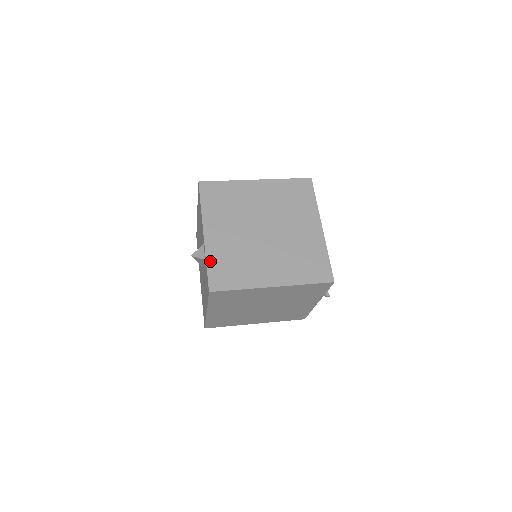
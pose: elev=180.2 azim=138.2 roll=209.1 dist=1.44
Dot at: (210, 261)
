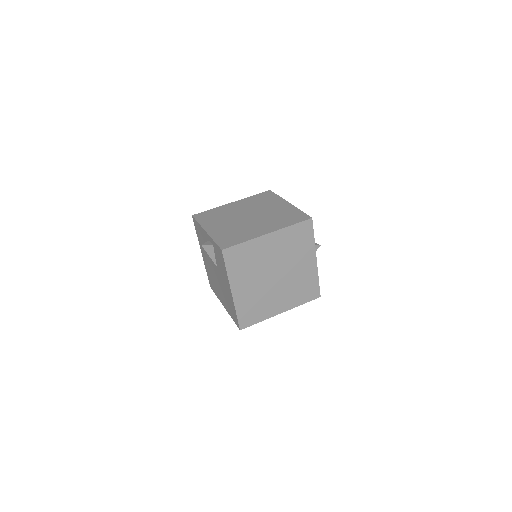
Dot at: (216, 239)
